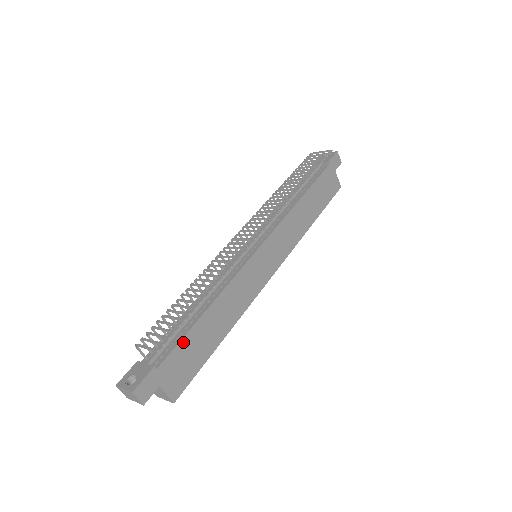
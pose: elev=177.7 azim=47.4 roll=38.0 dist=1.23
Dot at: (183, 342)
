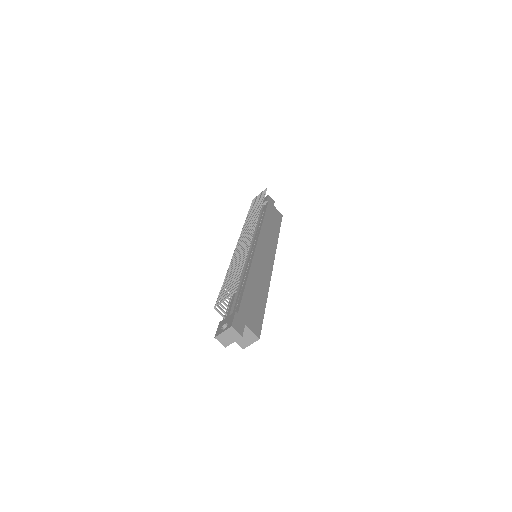
Dot at: (244, 298)
